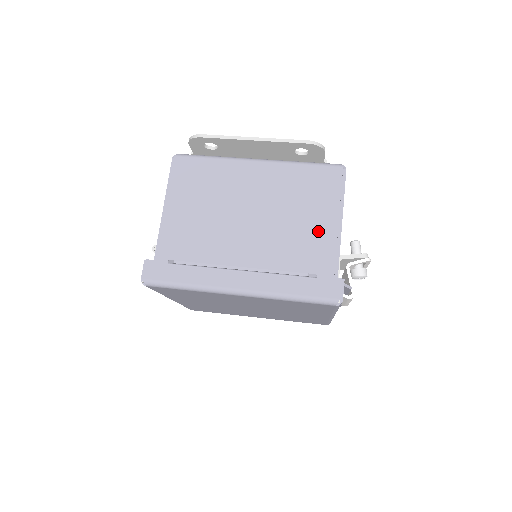
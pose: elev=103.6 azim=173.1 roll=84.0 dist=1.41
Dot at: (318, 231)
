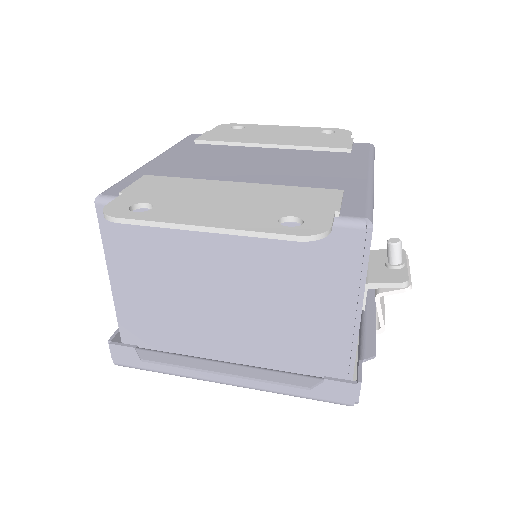
Dot at: (325, 321)
